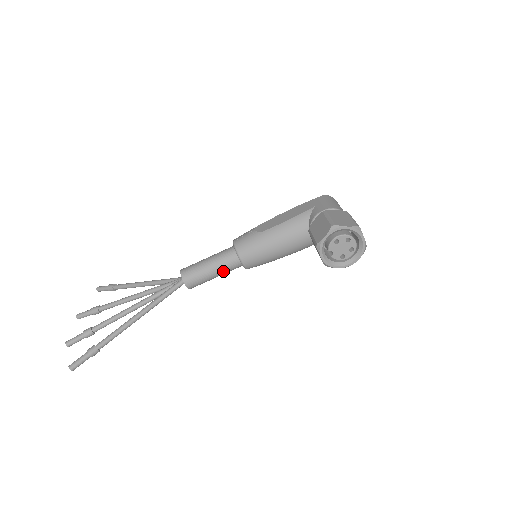
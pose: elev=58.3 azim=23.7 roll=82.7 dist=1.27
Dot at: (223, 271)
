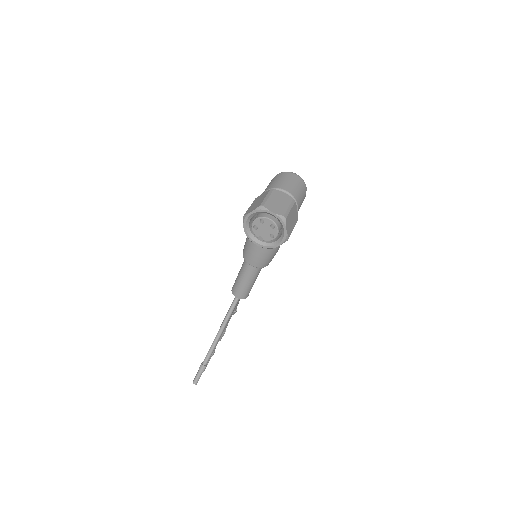
Dot at: (250, 277)
